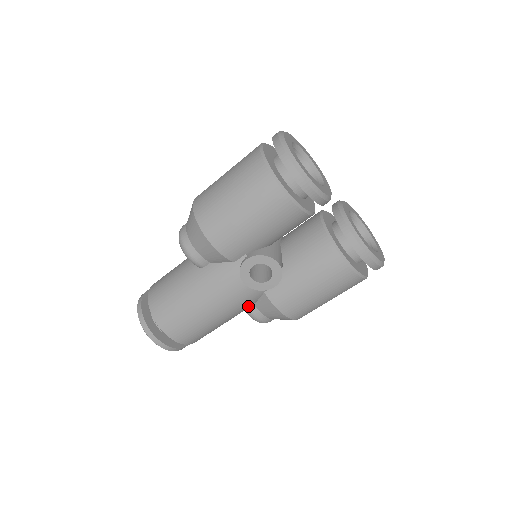
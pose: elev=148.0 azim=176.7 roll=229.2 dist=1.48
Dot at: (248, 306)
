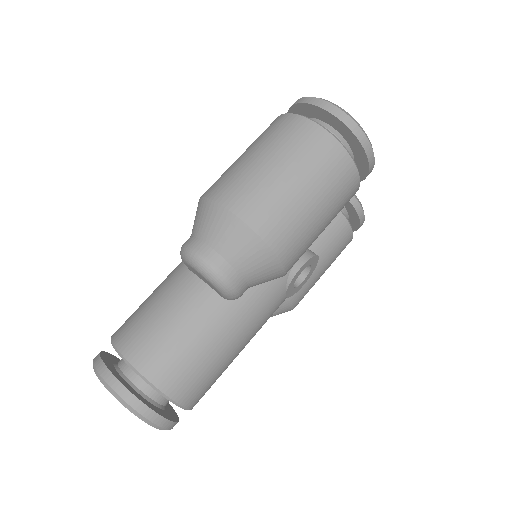
Dot at: occluded
